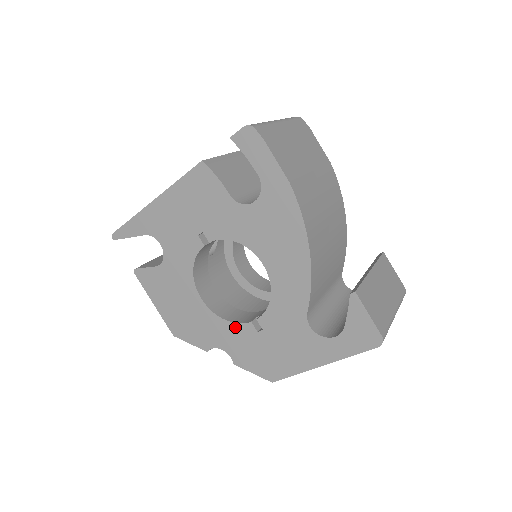
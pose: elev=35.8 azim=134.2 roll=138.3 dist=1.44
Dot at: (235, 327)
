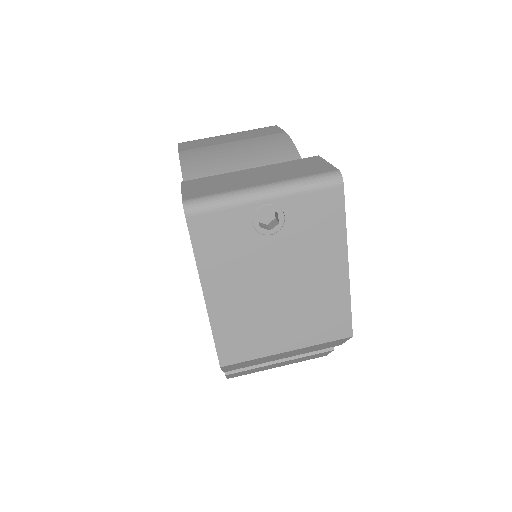
Dot at: occluded
